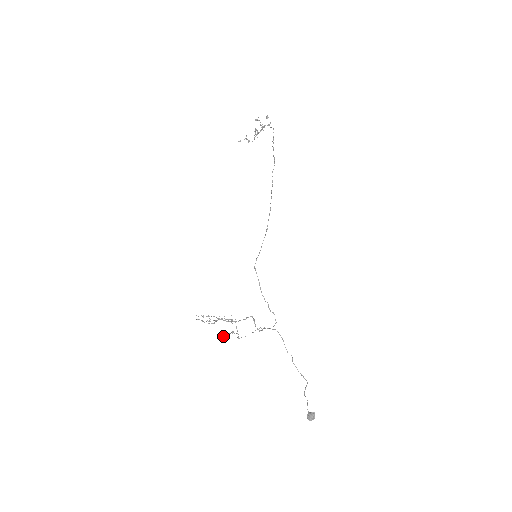
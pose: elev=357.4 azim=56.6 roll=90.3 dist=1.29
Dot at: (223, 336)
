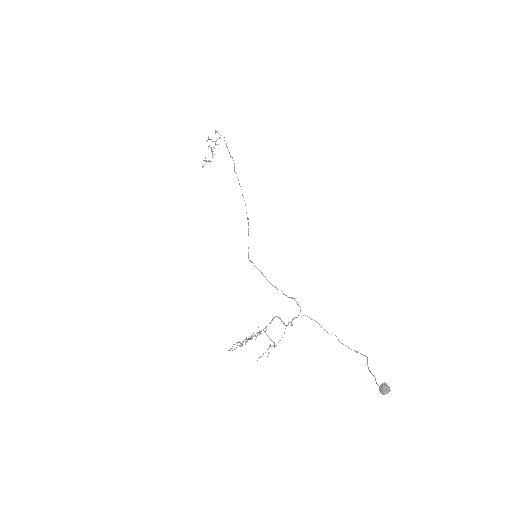
Dot at: (262, 355)
